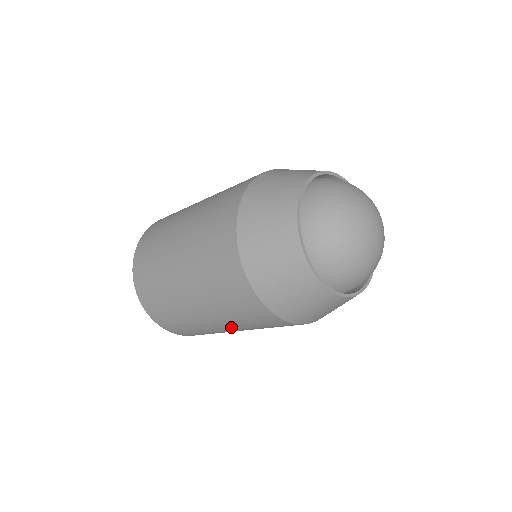
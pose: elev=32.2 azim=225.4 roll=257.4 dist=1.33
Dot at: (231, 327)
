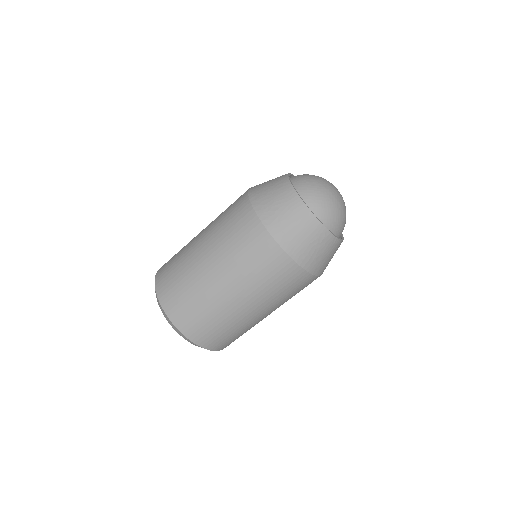
Dot at: (236, 286)
